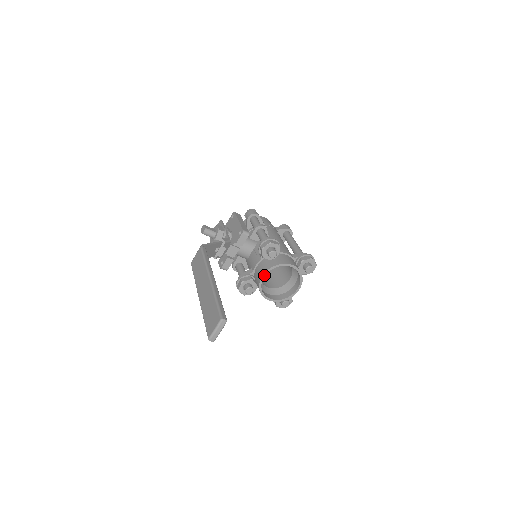
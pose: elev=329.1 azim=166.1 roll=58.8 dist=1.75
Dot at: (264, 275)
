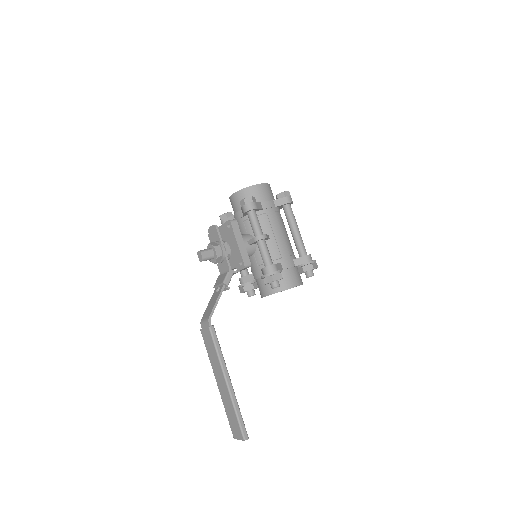
Dot at: occluded
